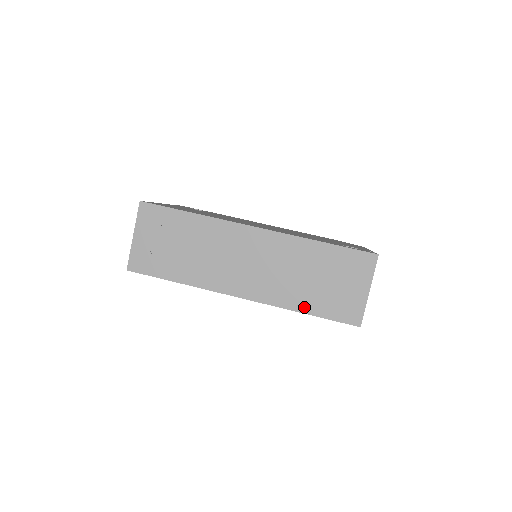
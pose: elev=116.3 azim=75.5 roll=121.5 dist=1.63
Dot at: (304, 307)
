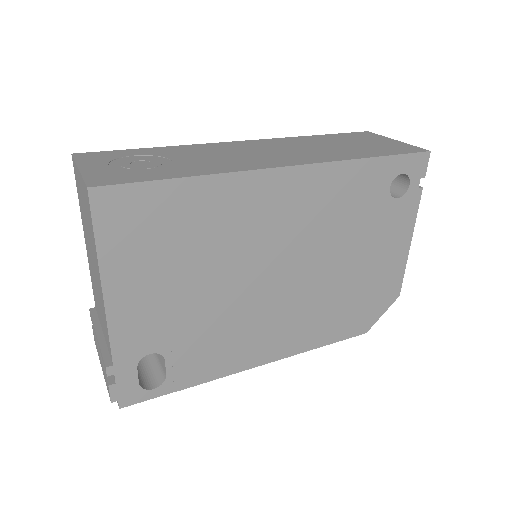
Dot at: (364, 155)
